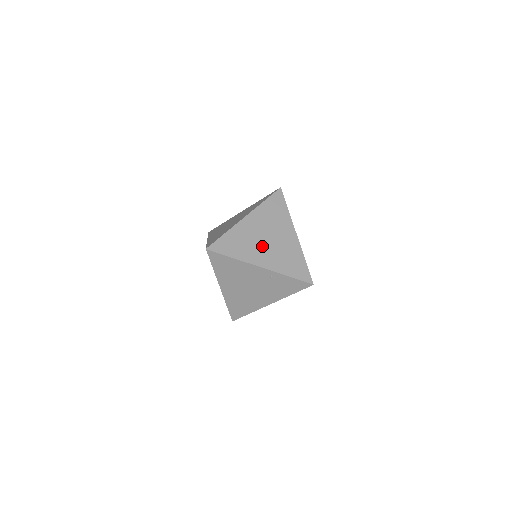
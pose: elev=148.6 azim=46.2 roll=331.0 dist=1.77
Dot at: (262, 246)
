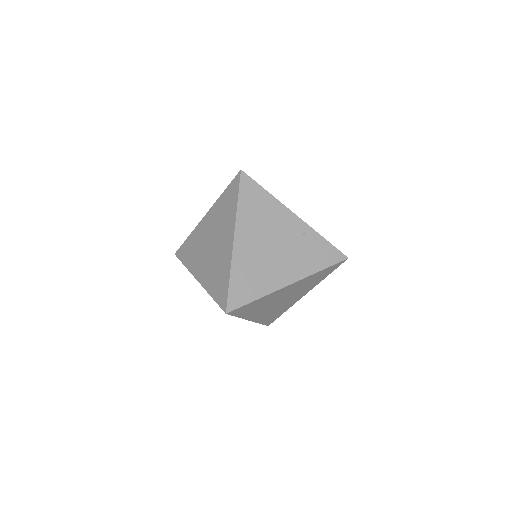
Dot at: occluded
